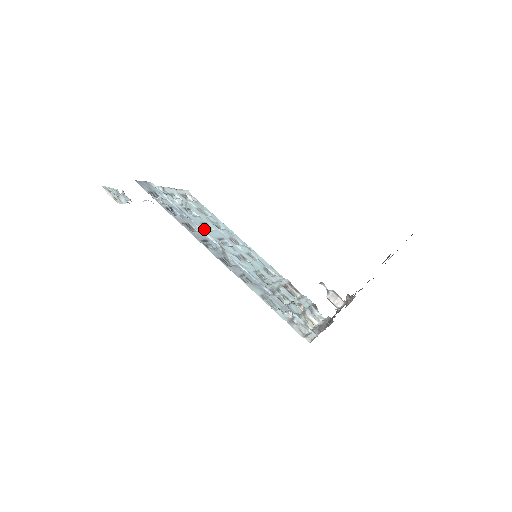
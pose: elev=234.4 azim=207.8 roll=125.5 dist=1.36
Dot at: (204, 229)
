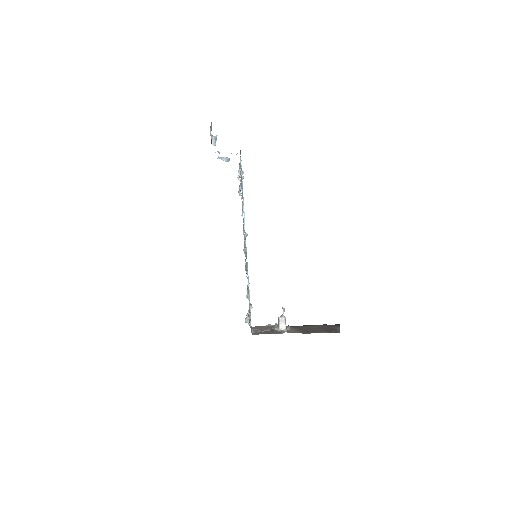
Dot at: occluded
